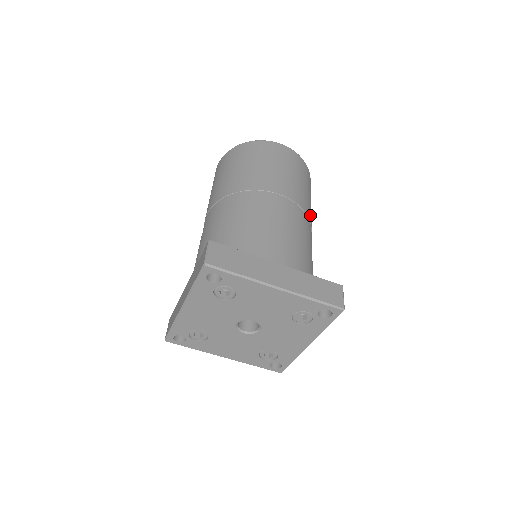
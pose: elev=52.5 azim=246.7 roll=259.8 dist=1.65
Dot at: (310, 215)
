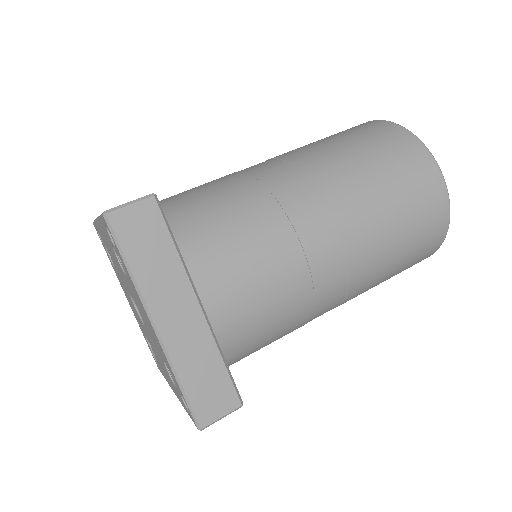
Dot at: (360, 289)
